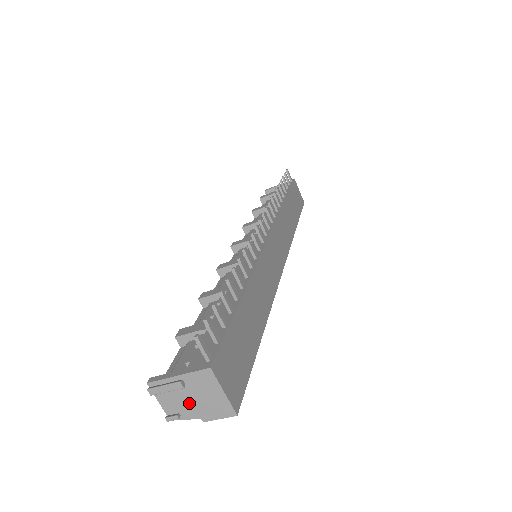
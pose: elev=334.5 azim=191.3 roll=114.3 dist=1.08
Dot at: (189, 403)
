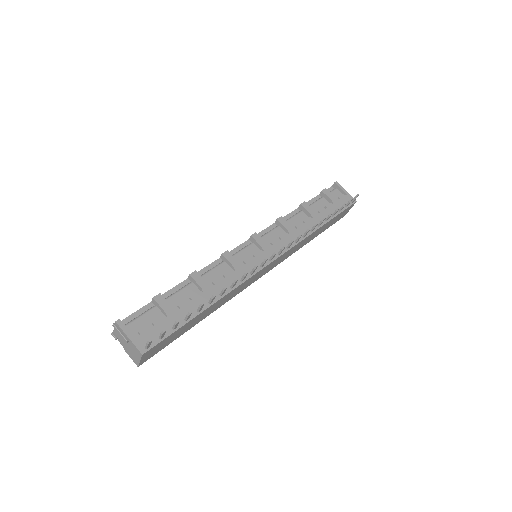
Dot at: (125, 343)
